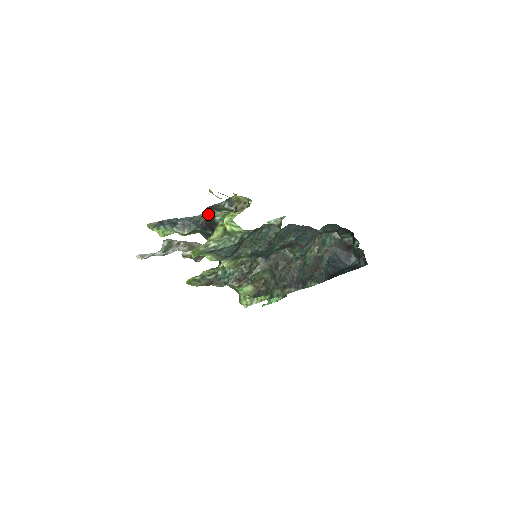
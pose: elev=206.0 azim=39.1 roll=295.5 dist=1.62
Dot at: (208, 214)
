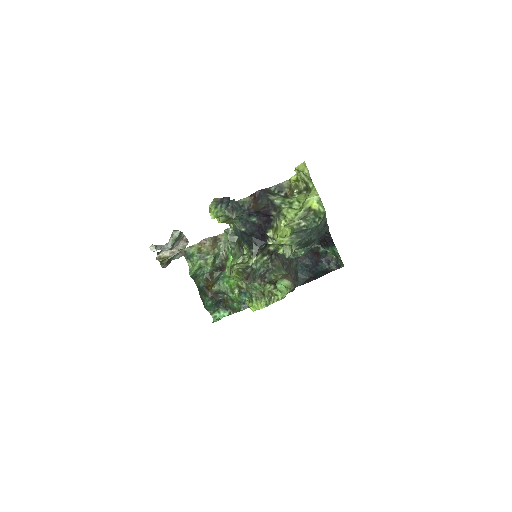
Dot at: (259, 198)
